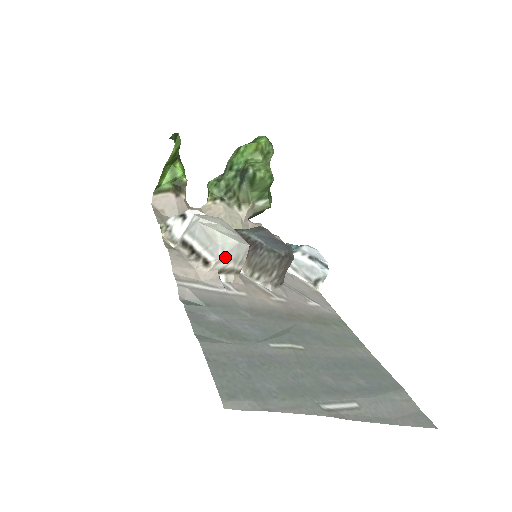
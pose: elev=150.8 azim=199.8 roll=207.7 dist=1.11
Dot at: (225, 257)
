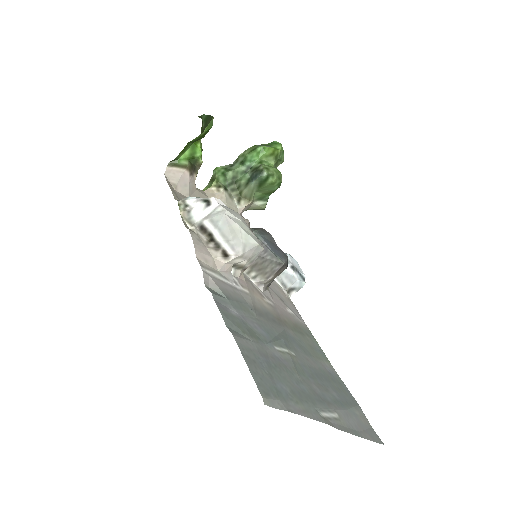
Dot at: (244, 255)
